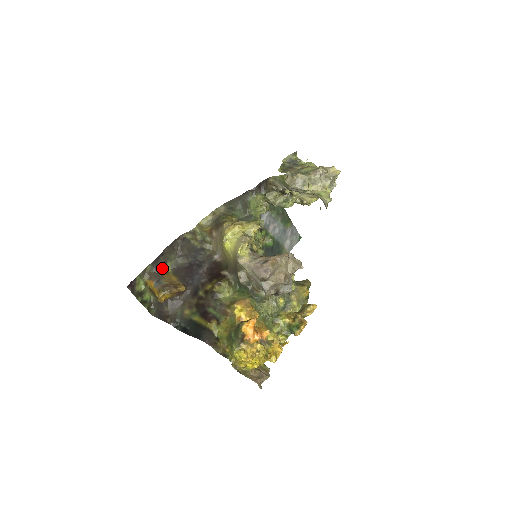
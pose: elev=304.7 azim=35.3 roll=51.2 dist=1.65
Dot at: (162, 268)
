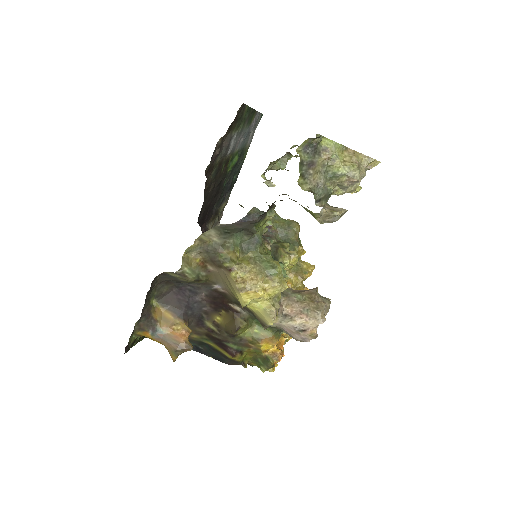
Dot at: (148, 310)
